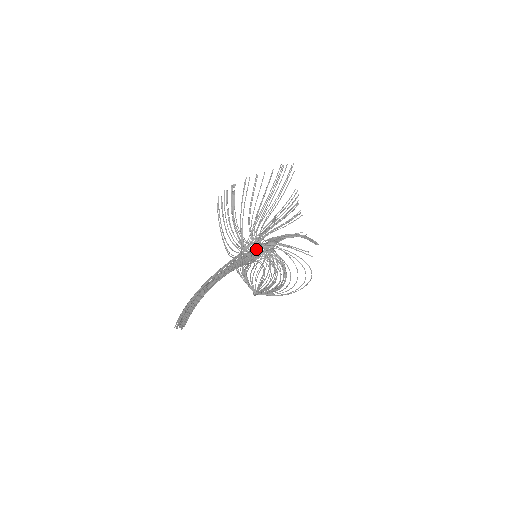
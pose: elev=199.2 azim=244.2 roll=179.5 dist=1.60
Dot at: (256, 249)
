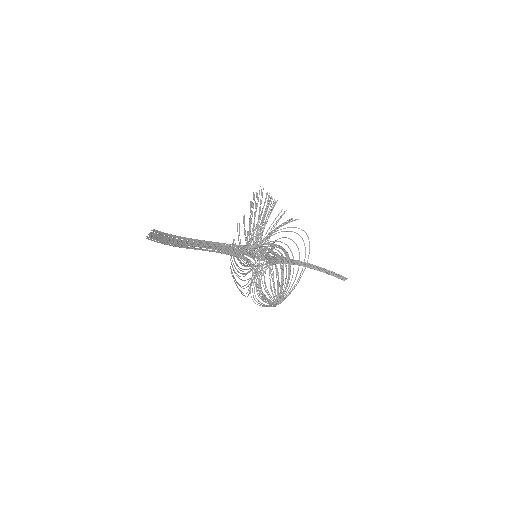
Dot at: occluded
